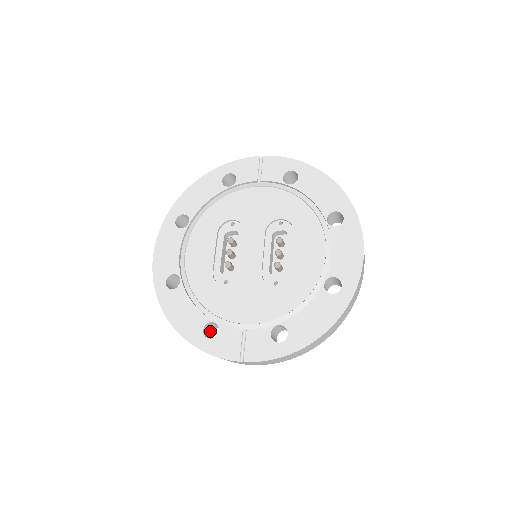
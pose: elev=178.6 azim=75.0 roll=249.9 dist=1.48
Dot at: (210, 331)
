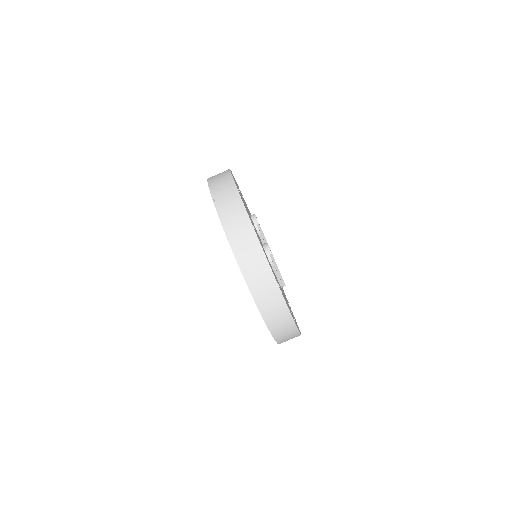
Dot at: occluded
